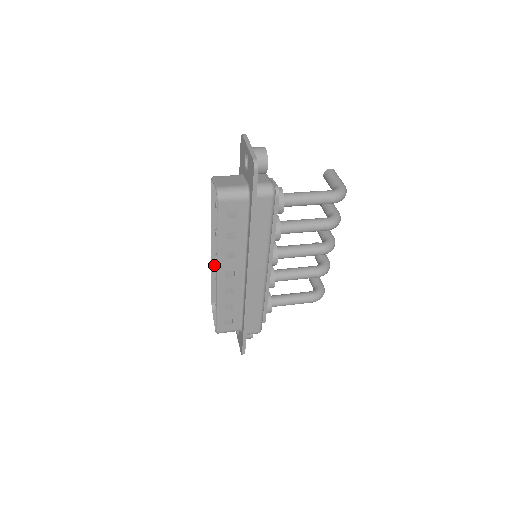
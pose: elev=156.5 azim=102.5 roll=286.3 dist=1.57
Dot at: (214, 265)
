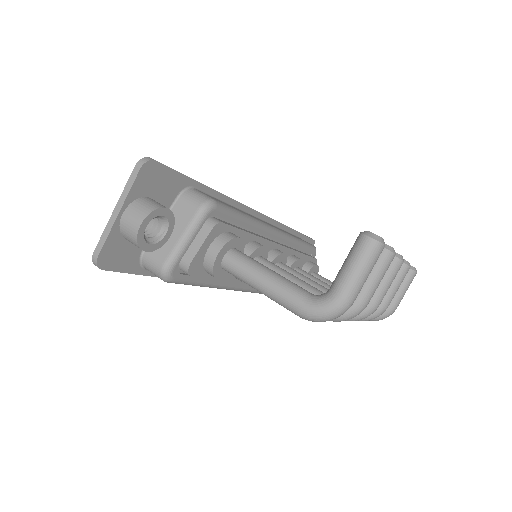
Dot at: occluded
